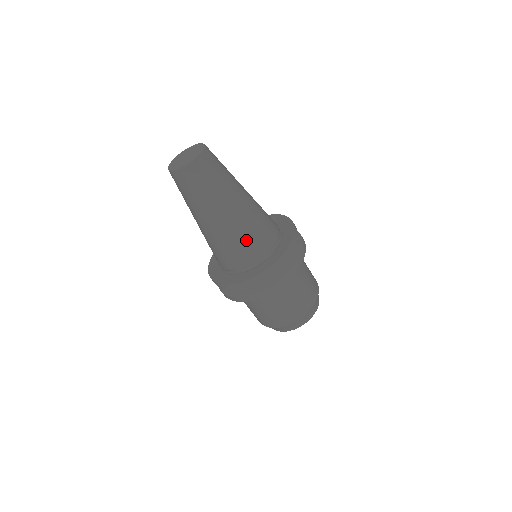
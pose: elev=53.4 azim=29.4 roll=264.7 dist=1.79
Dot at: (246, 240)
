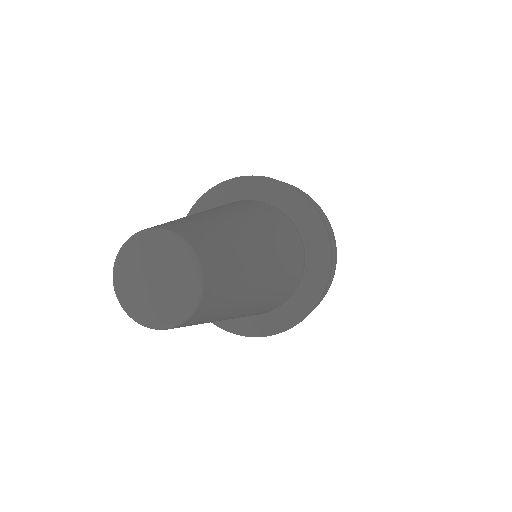
Dot at: (279, 296)
